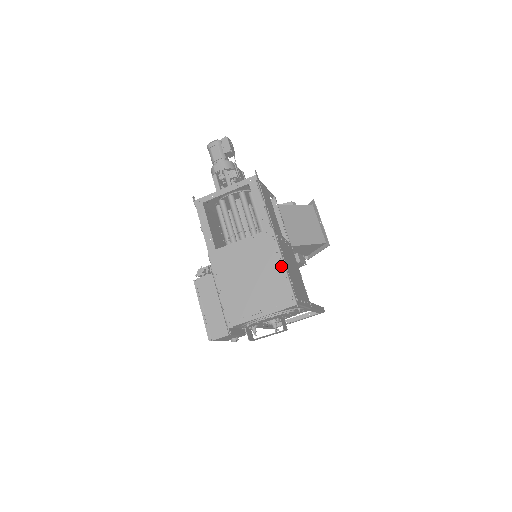
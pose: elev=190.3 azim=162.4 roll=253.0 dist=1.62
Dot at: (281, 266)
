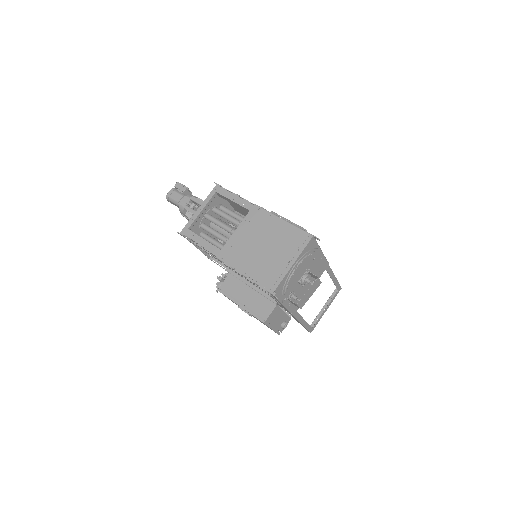
Dot at: (281, 221)
